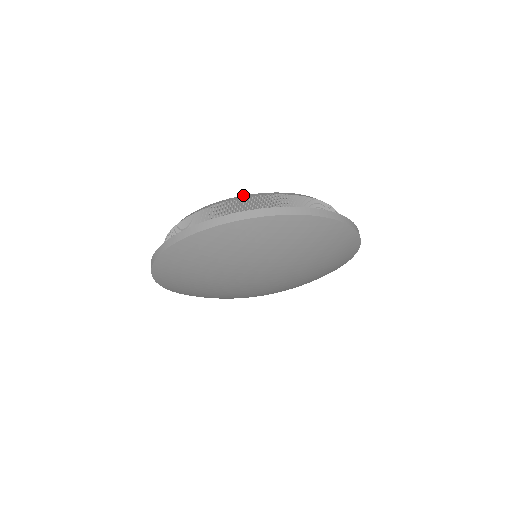
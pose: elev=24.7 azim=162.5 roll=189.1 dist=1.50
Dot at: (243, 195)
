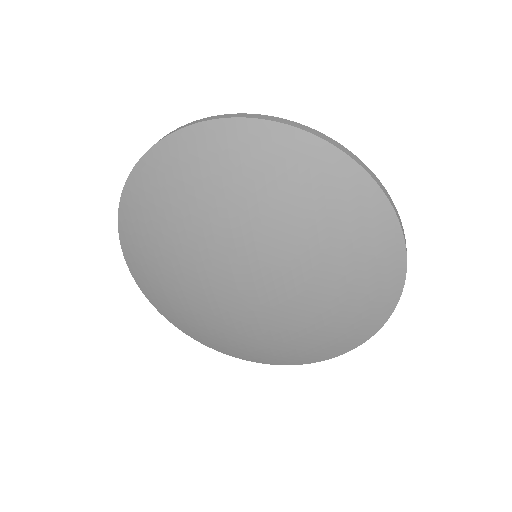
Dot at: occluded
